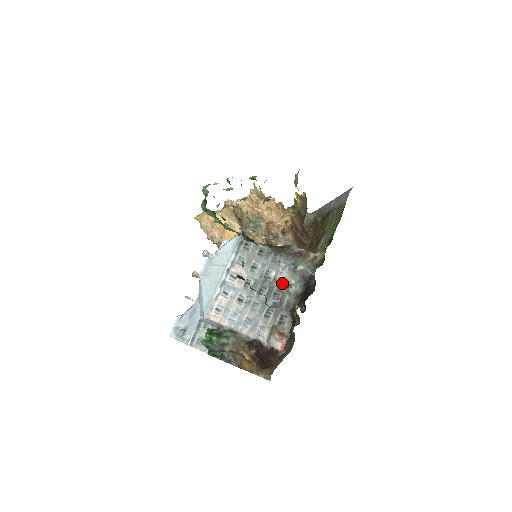
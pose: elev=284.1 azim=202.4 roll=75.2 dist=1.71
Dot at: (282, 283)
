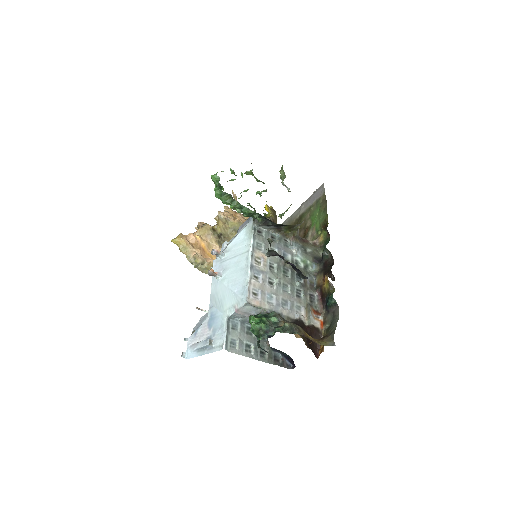
Dot at: (299, 265)
